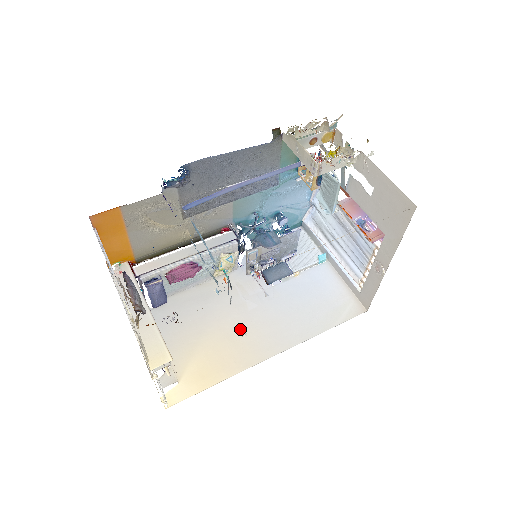
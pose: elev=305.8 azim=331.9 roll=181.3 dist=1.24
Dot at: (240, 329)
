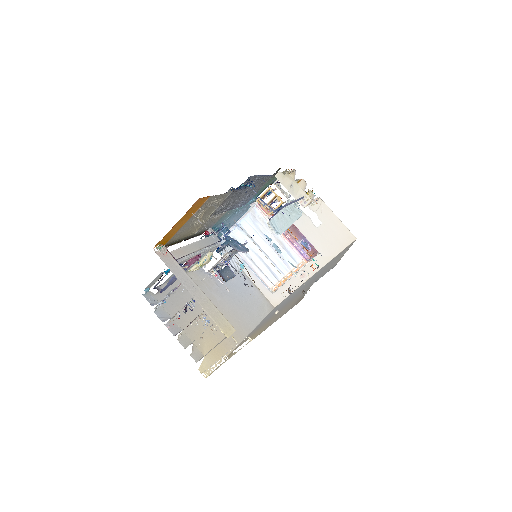
Dot at: occluded
